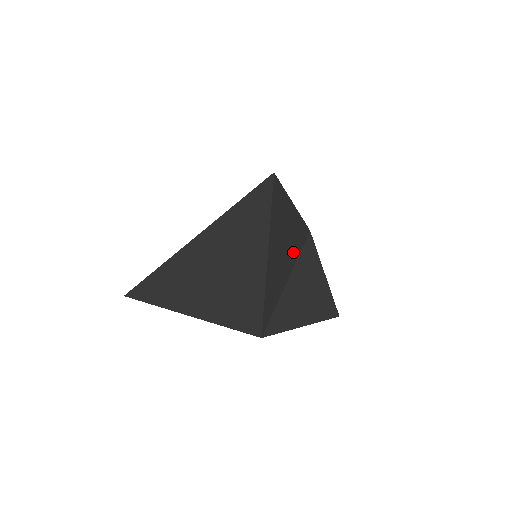
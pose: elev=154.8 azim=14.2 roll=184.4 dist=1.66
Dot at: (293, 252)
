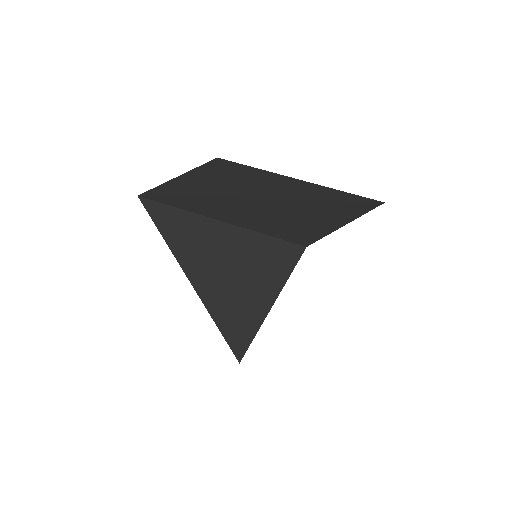
Dot at: occluded
